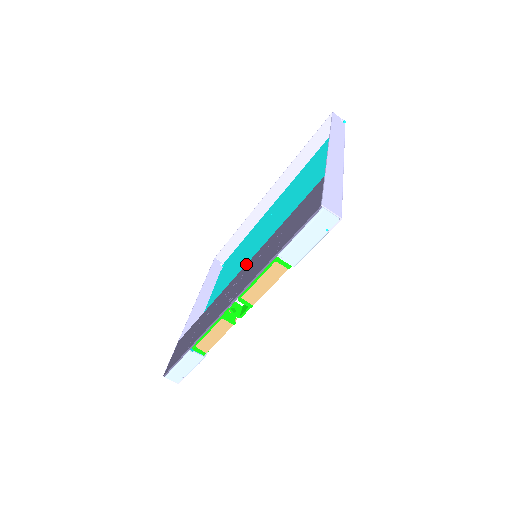
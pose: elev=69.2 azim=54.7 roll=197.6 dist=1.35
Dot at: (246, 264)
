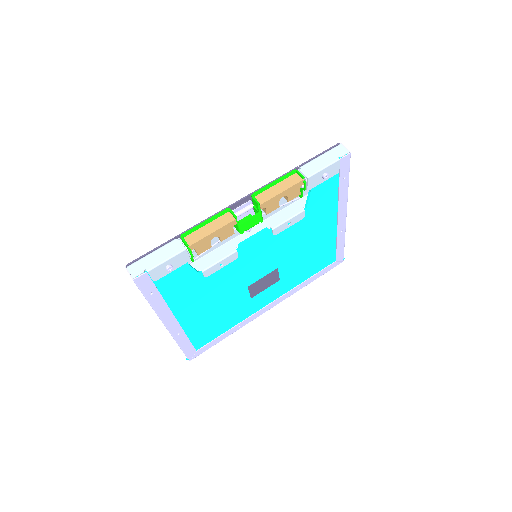
Dot at: occluded
